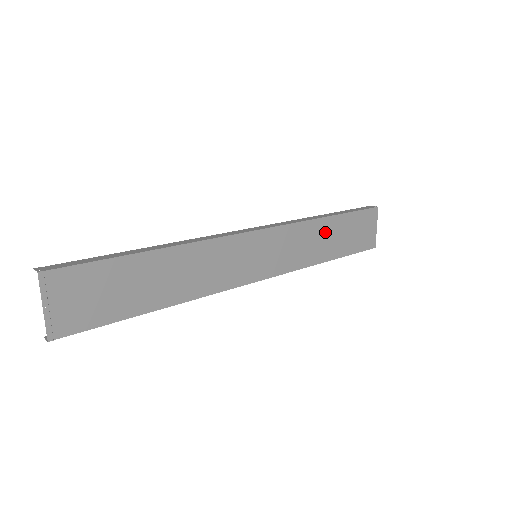
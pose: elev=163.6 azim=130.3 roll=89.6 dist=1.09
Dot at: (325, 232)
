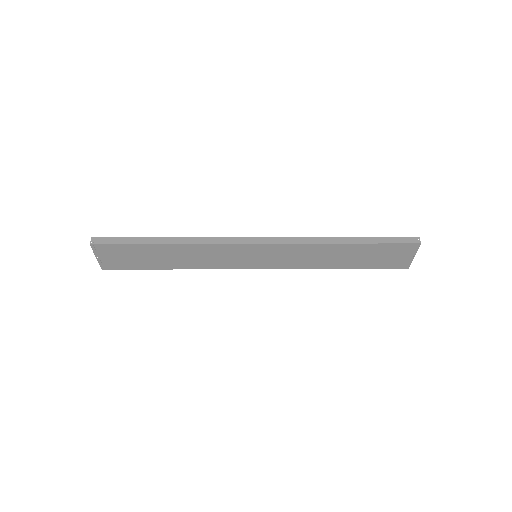
Dot at: (337, 252)
